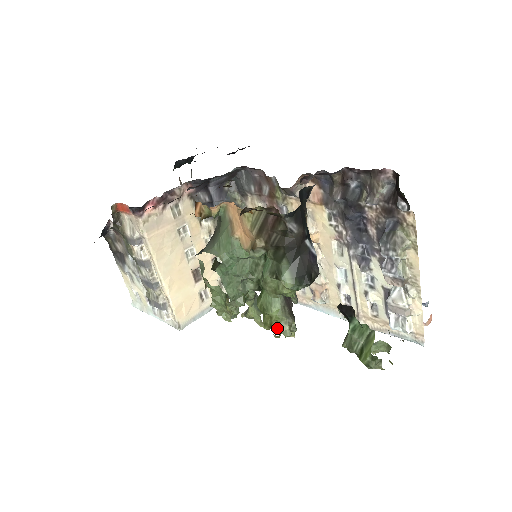
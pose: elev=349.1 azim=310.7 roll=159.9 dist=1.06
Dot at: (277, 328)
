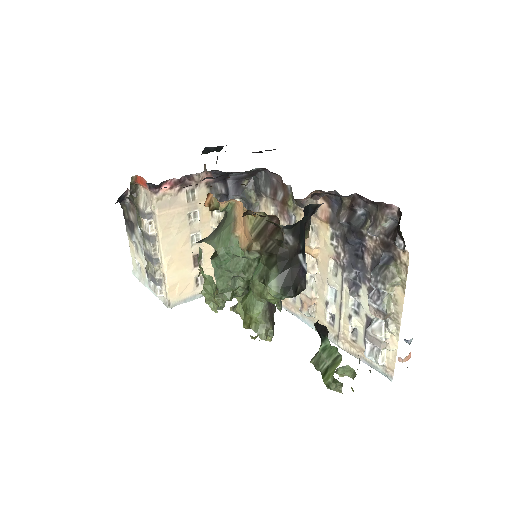
Dot at: (254, 329)
